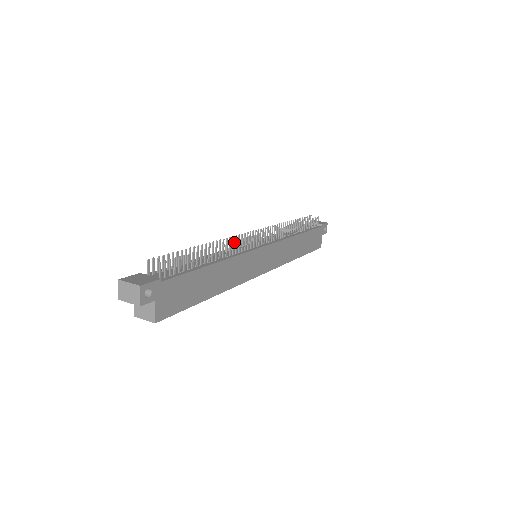
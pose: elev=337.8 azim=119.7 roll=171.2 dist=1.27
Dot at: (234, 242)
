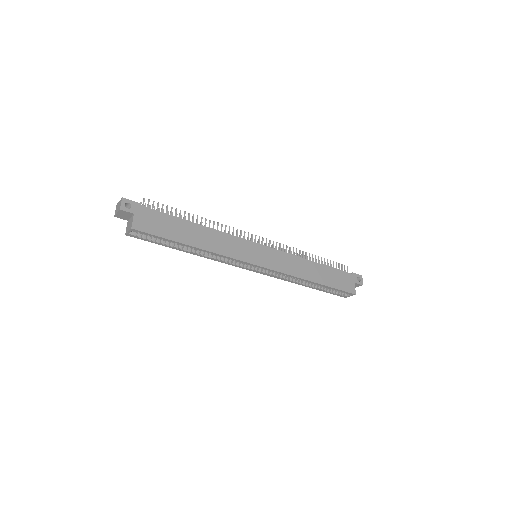
Dot at: (222, 225)
